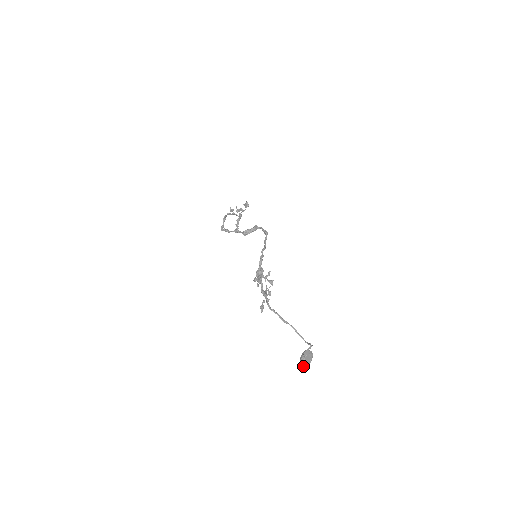
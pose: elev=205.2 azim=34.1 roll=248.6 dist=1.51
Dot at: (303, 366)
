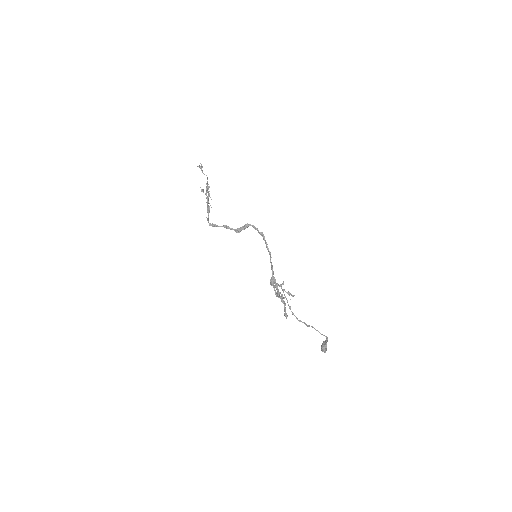
Dot at: (324, 352)
